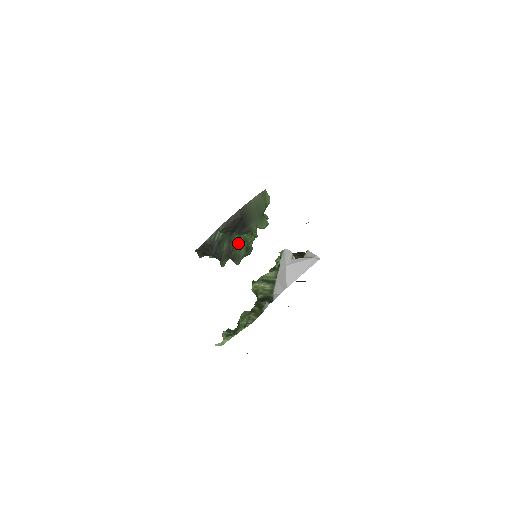
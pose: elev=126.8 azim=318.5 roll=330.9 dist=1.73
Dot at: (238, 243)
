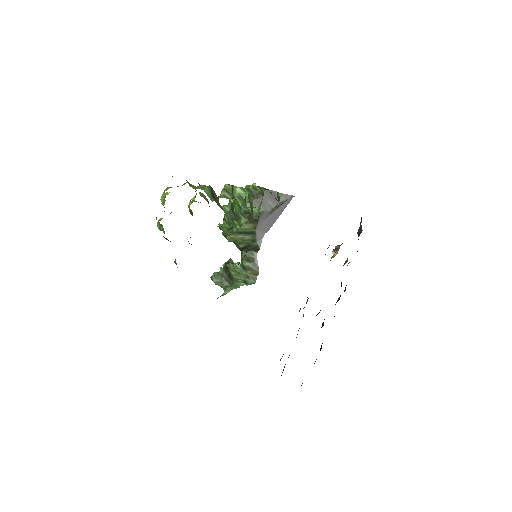
Dot at: occluded
